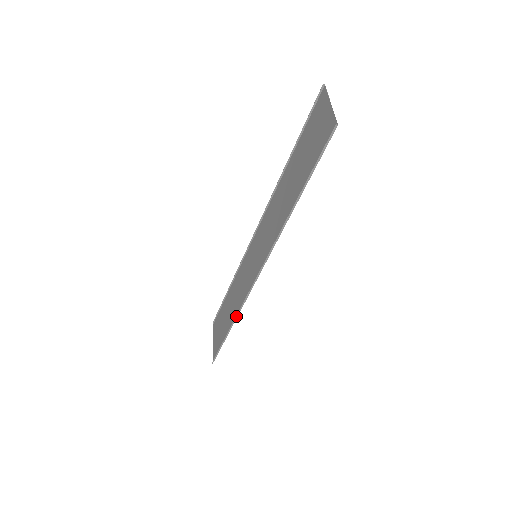
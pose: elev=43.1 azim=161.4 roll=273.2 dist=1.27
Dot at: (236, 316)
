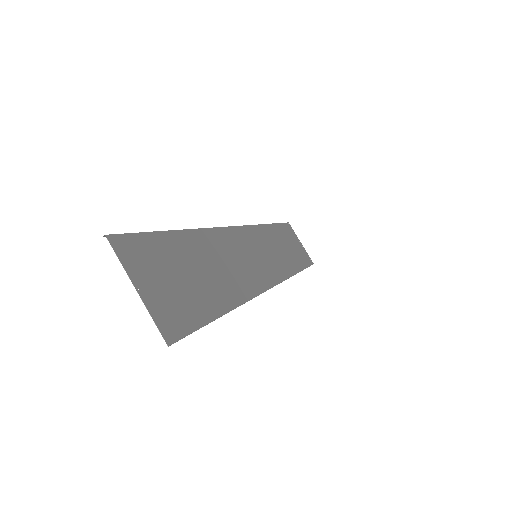
Dot at: (291, 276)
